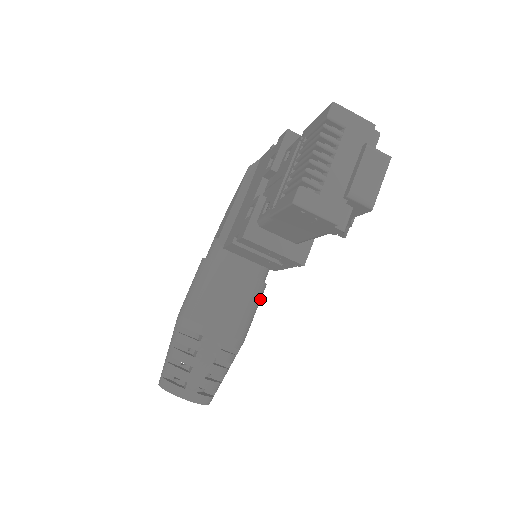
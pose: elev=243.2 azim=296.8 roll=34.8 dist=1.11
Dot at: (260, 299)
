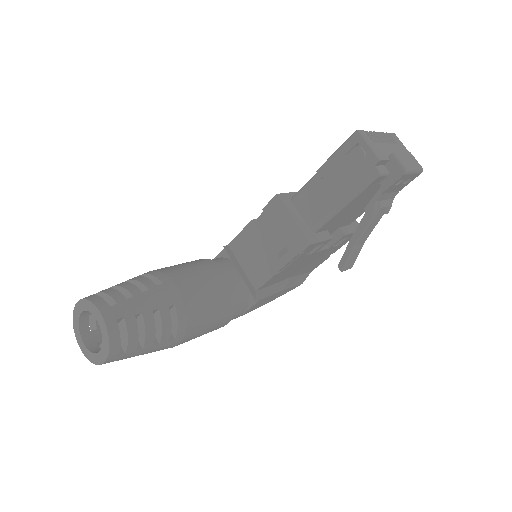
Dot at: (221, 320)
